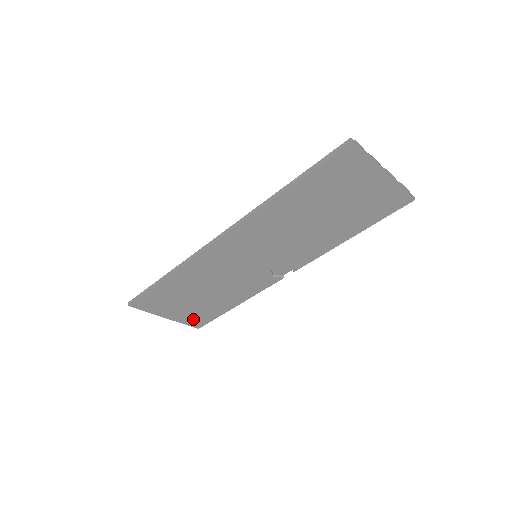
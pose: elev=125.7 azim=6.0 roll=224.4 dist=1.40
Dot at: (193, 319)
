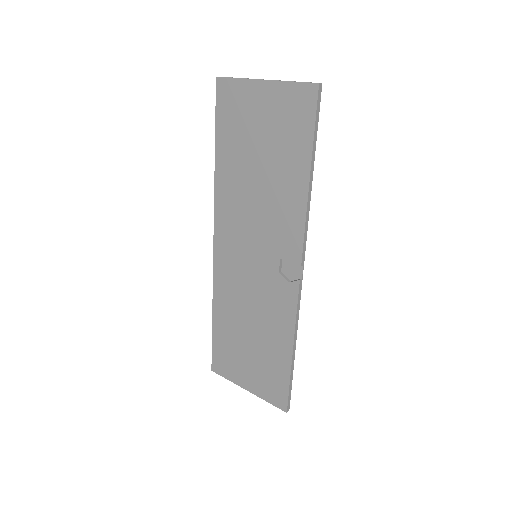
Dot at: (270, 390)
